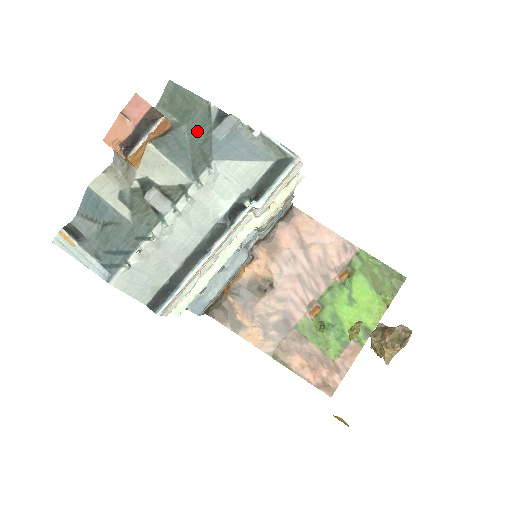
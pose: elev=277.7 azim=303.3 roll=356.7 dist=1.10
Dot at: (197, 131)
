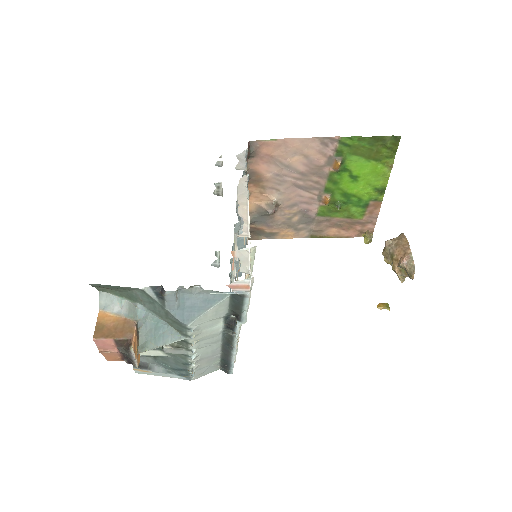
Dot at: (152, 307)
